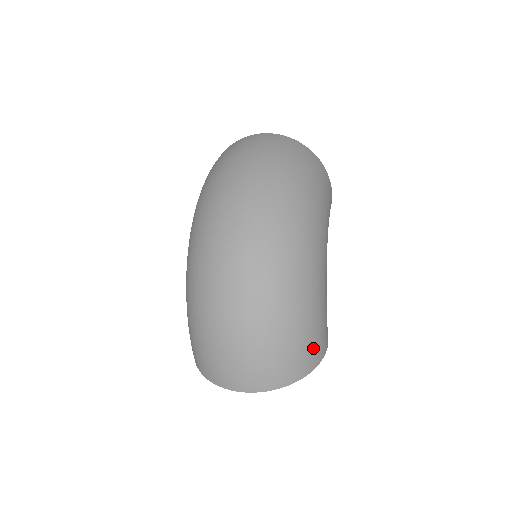
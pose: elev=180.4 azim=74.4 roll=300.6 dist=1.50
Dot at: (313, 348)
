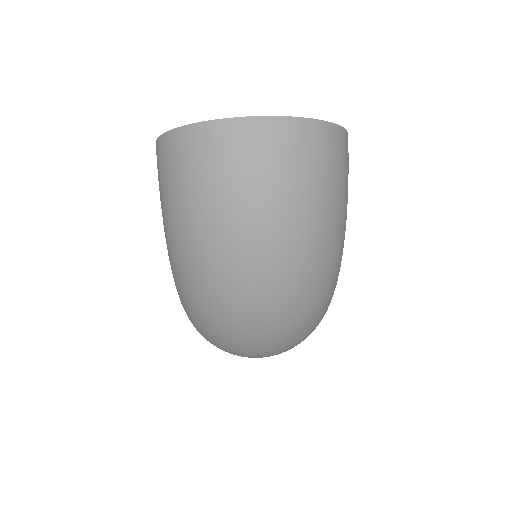
Dot at: occluded
